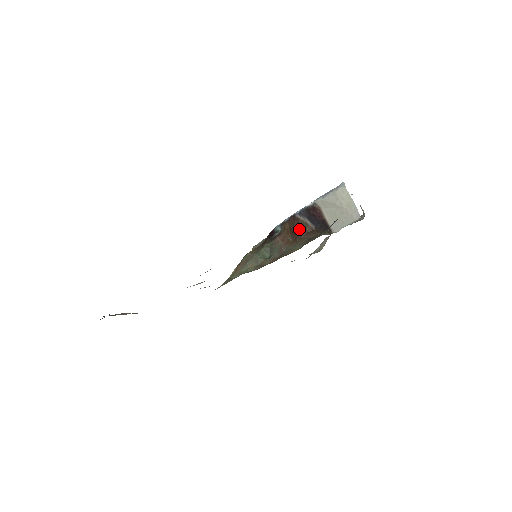
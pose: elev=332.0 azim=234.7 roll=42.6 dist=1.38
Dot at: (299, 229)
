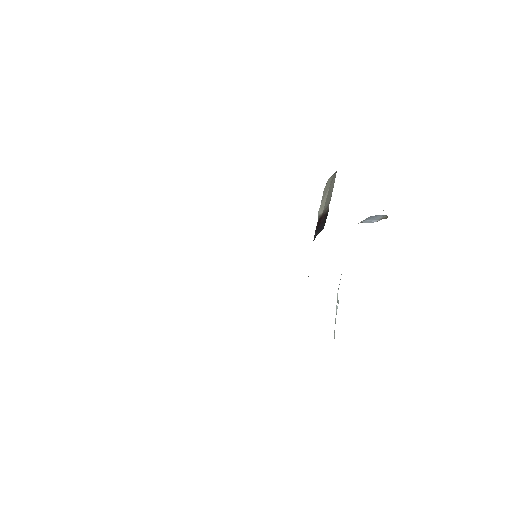
Dot at: occluded
